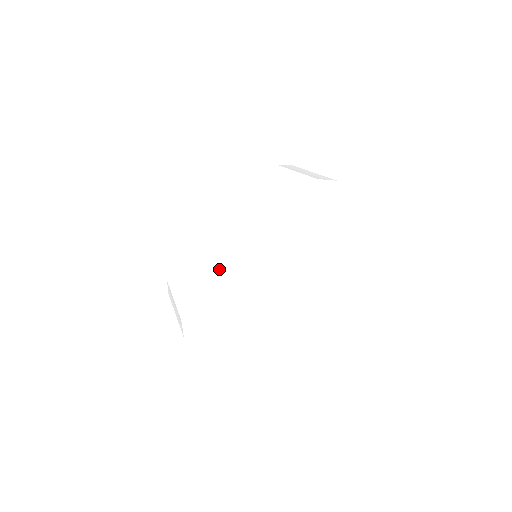
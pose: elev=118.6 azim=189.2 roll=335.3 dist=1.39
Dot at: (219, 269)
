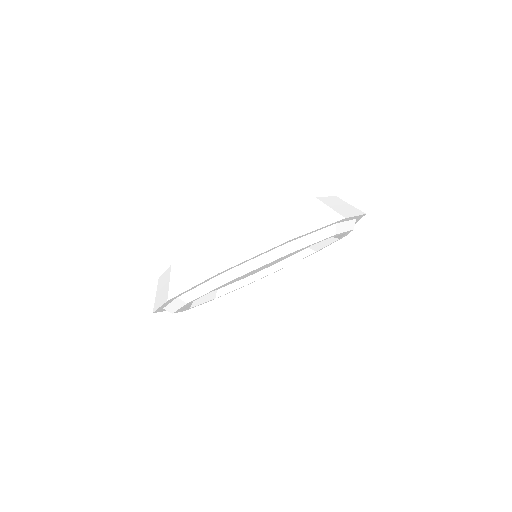
Dot at: occluded
